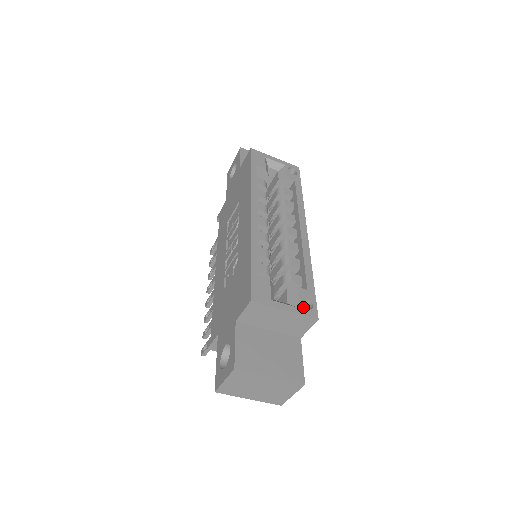
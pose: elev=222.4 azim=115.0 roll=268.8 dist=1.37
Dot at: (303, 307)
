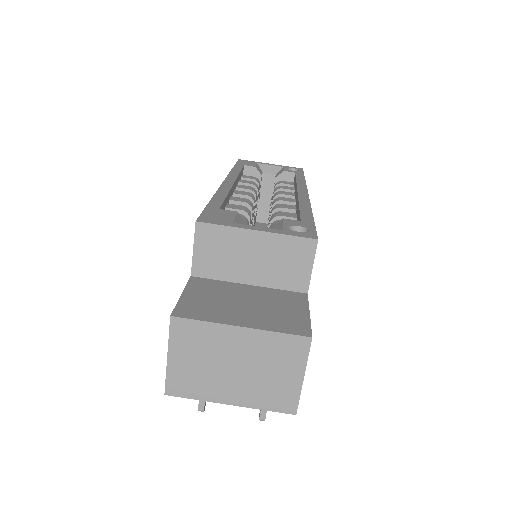
Dot at: (290, 230)
